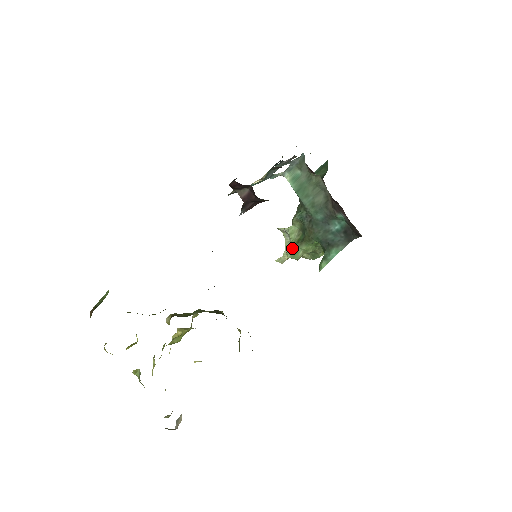
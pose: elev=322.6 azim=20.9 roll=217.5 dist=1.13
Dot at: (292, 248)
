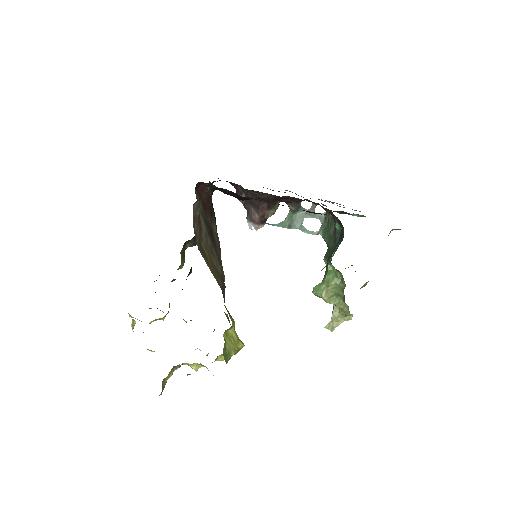
Dot at: (318, 285)
